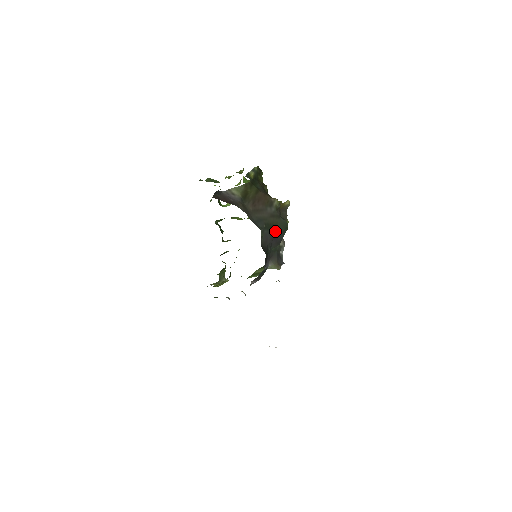
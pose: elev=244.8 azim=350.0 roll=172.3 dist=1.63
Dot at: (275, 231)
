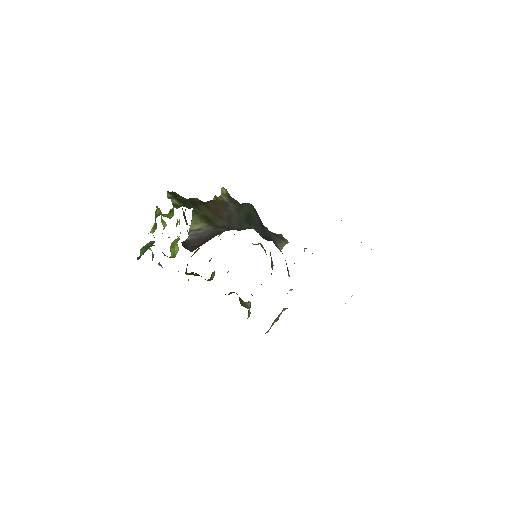
Dot at: (253, 219)
